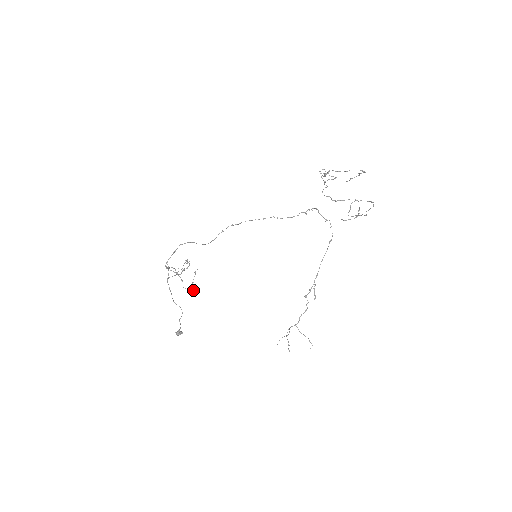
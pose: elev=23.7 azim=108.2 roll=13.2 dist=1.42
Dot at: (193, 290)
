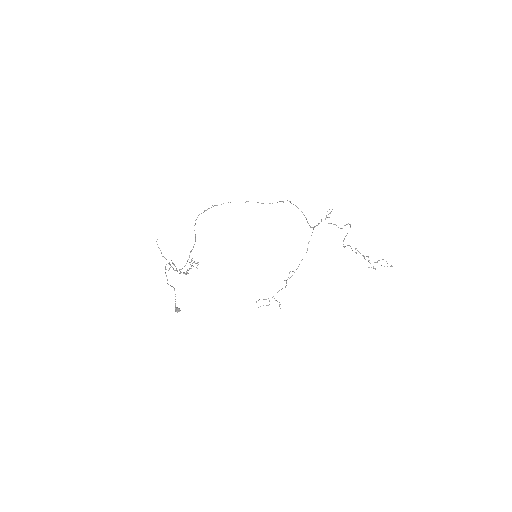
Dot at: occluded
